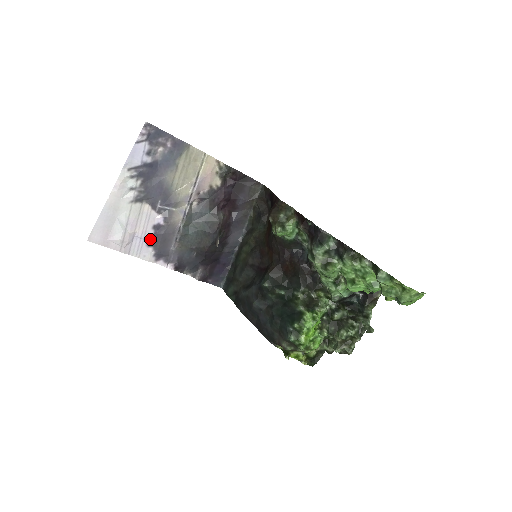
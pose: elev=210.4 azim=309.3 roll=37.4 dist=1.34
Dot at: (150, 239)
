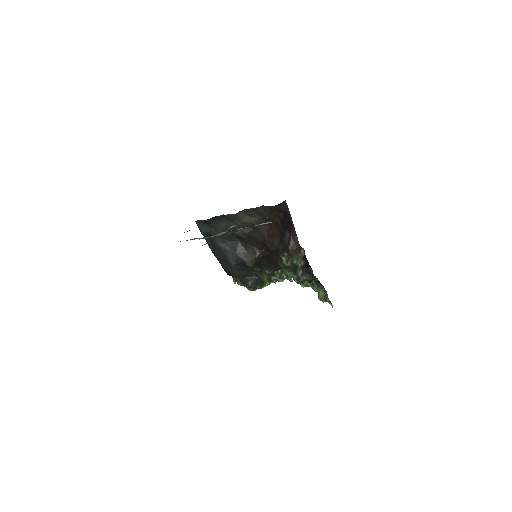
Dot at: occluded
